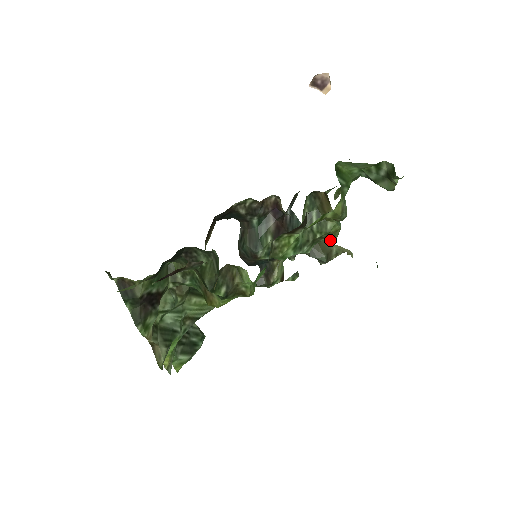
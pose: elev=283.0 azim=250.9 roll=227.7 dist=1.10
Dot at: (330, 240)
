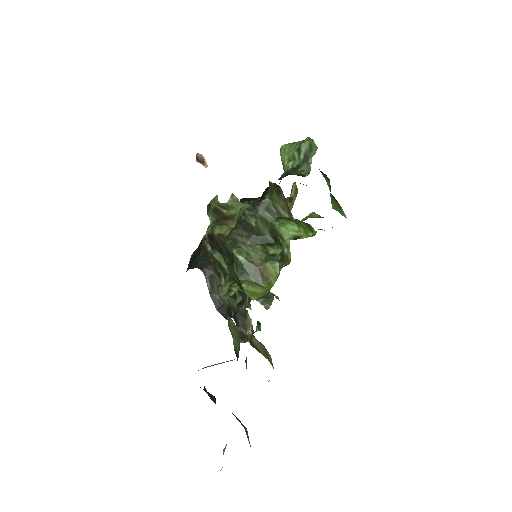
Dot at: occluded
